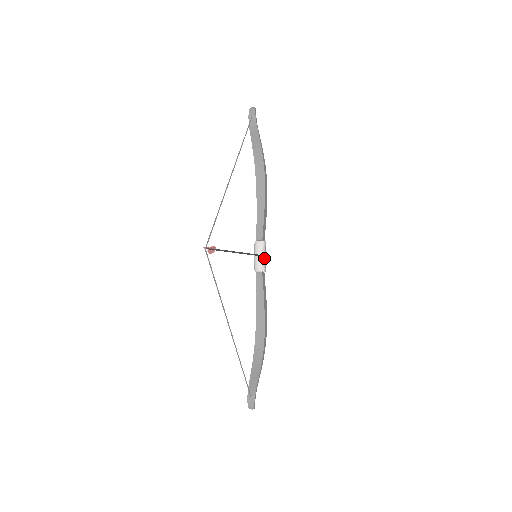
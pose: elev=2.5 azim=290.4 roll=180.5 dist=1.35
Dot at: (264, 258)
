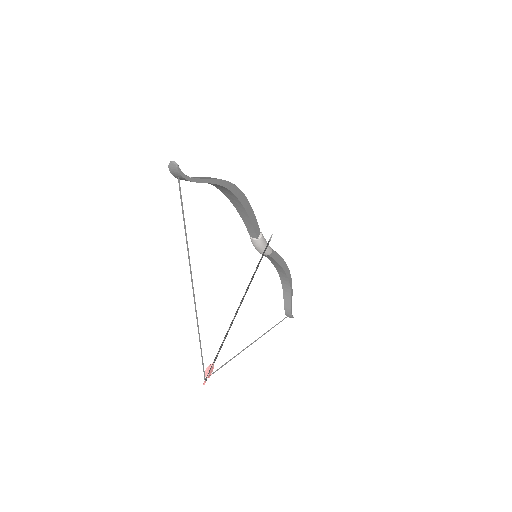
Dot at: (266, 248)
